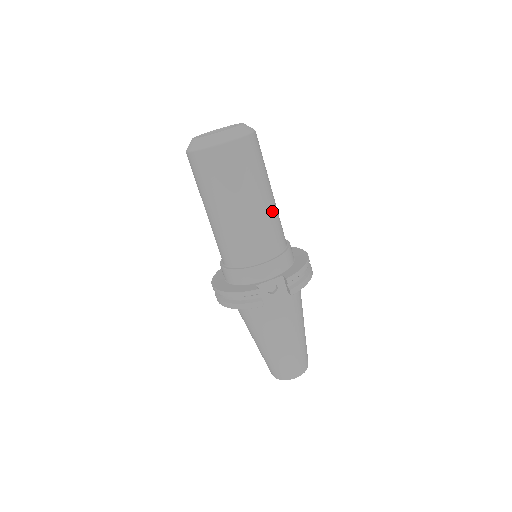
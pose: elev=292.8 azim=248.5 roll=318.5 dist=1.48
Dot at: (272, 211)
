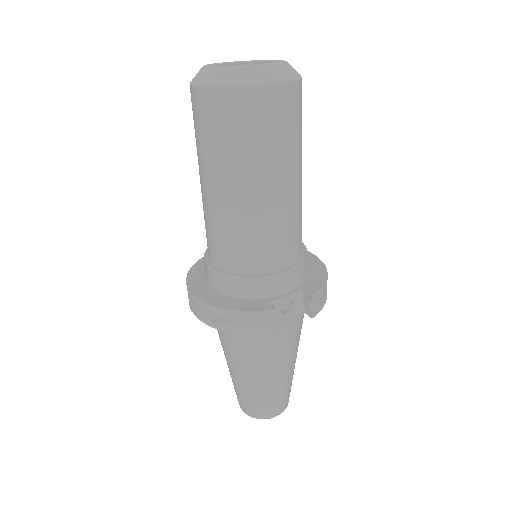
Dot at: (301, 198)
